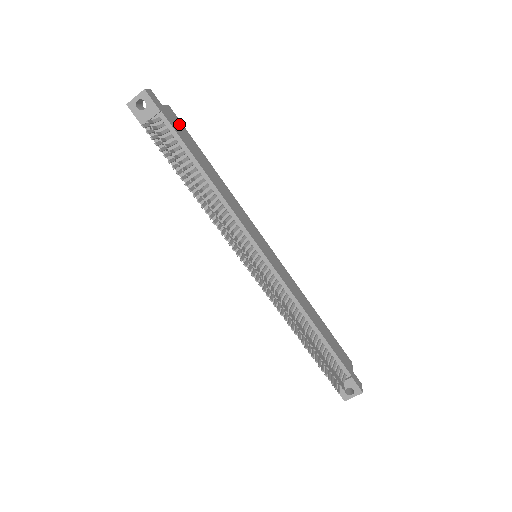
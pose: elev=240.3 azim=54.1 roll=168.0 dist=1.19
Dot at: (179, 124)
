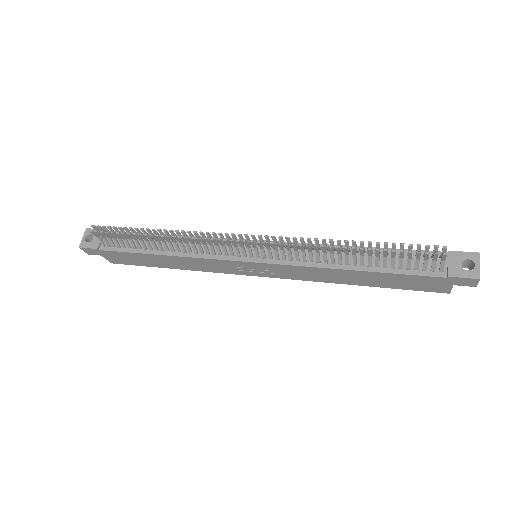
Dot at: occluded
